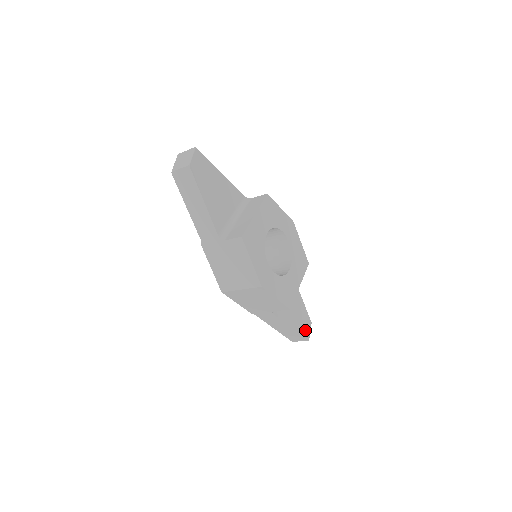
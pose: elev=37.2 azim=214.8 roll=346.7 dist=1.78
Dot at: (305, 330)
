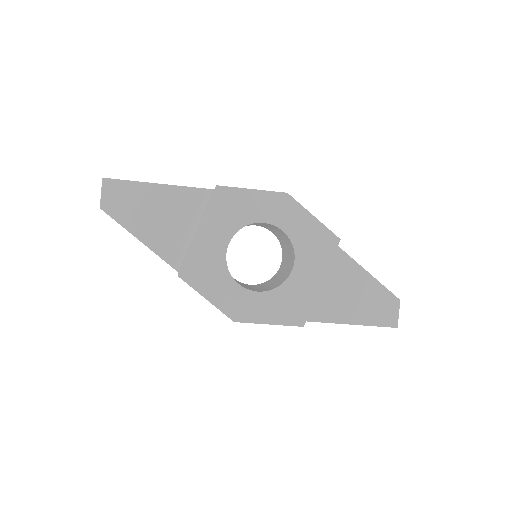
Dot at: (385, 316)
